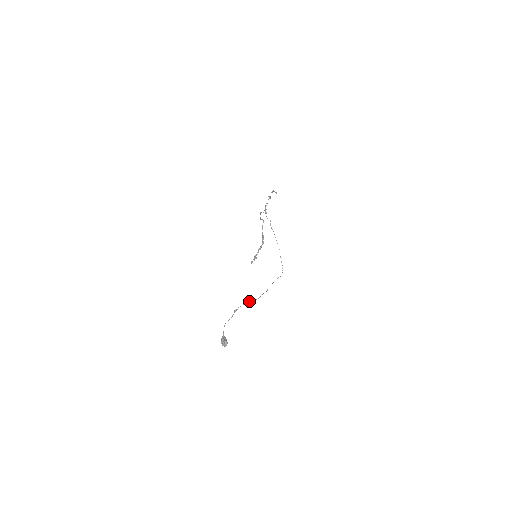
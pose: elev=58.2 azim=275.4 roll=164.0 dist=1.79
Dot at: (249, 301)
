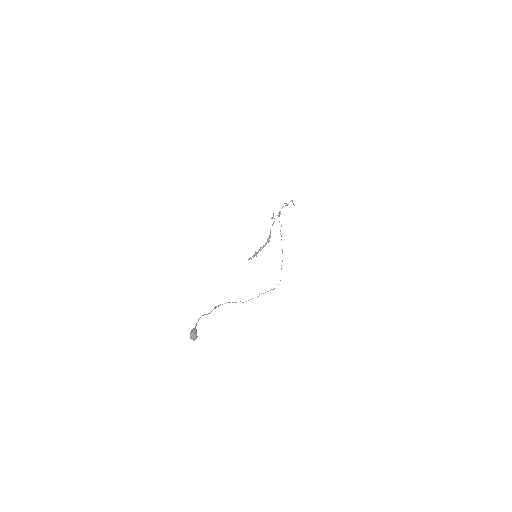
Dot at: occluded
